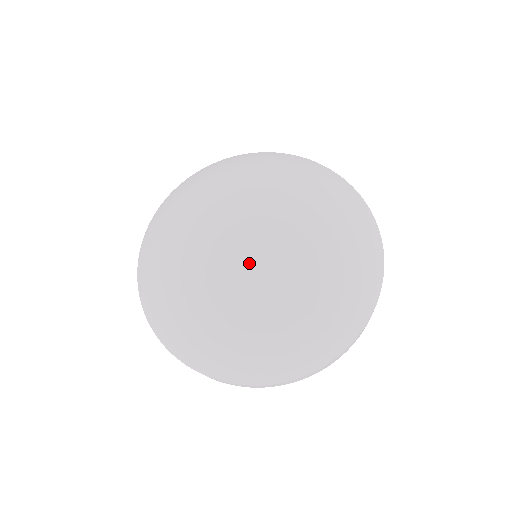
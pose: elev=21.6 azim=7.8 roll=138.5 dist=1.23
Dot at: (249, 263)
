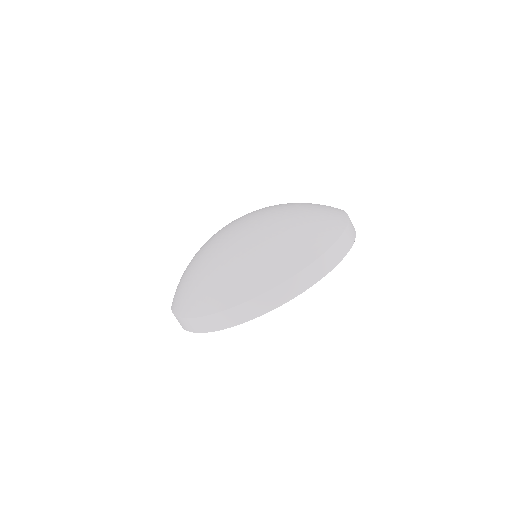
Dot at: (237, 228)
